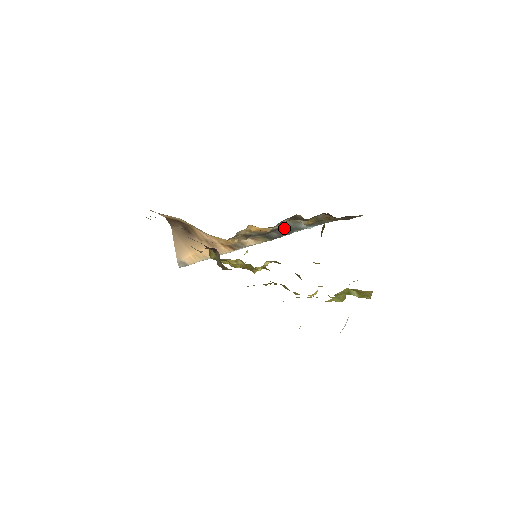
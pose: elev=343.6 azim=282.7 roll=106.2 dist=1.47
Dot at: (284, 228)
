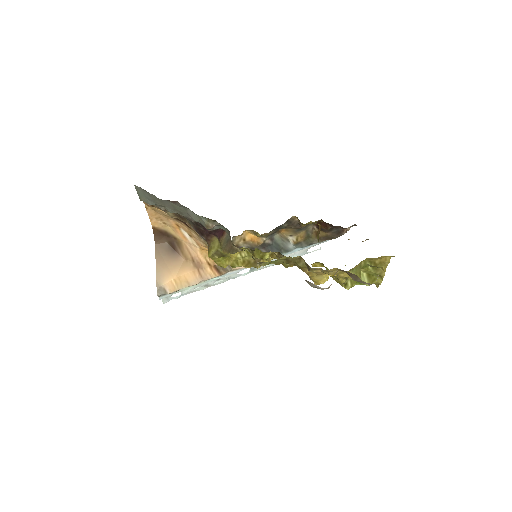
Dot at: (273, 246)
